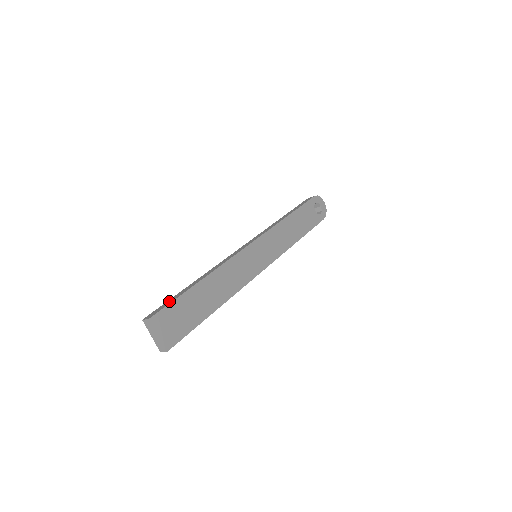
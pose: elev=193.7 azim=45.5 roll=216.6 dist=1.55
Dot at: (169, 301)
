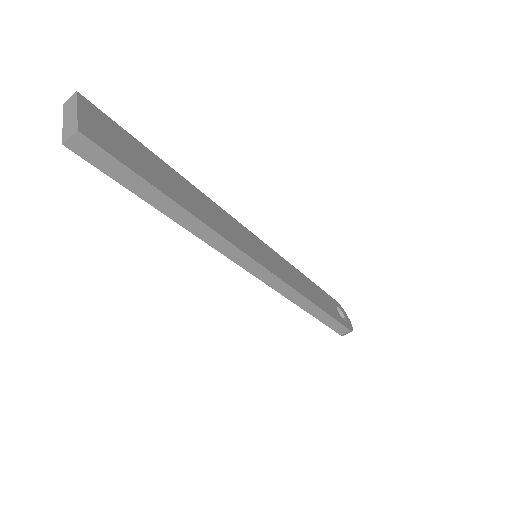
Dot at: occluded
